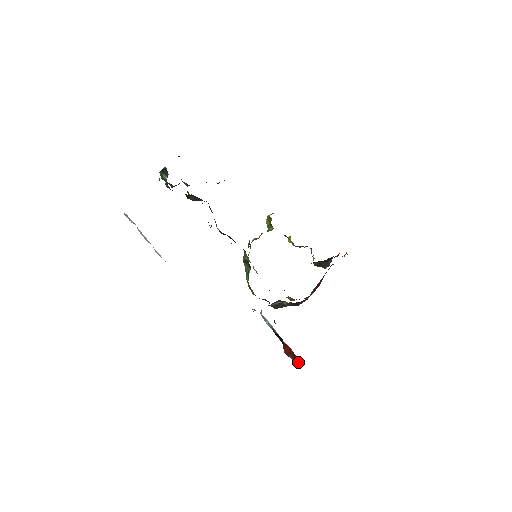
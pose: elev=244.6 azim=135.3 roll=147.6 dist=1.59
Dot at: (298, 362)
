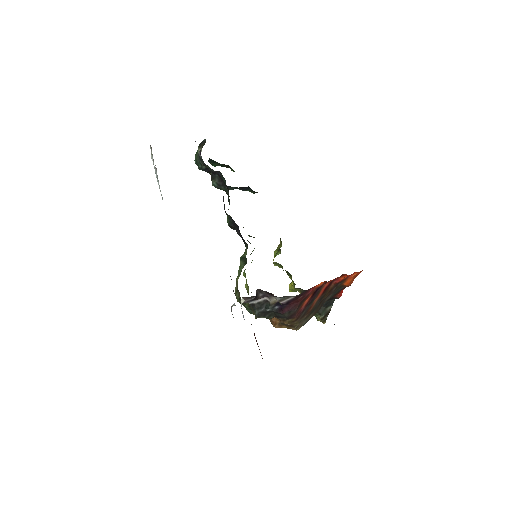
Dot at: occluded
